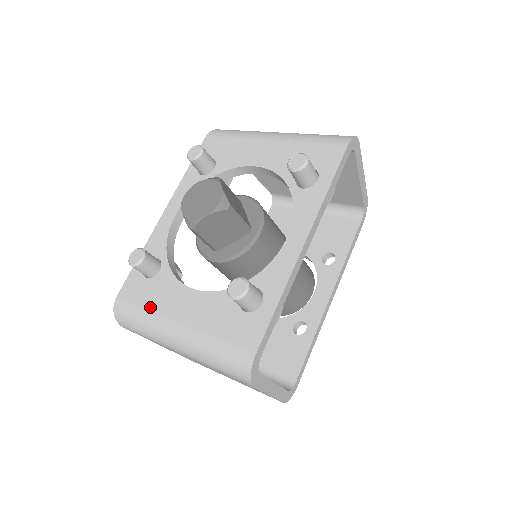
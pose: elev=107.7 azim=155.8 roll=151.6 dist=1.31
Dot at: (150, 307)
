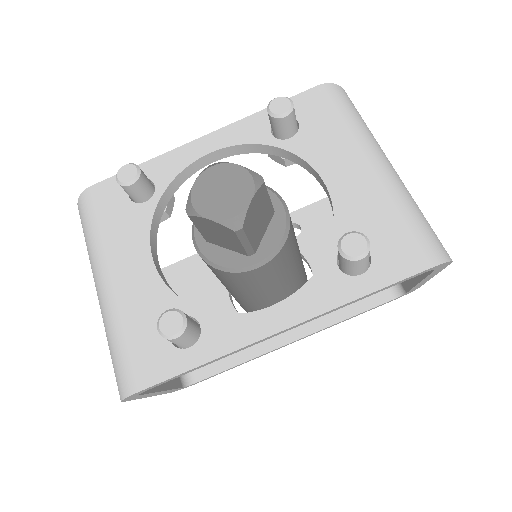
Dot at: (106, 233)
